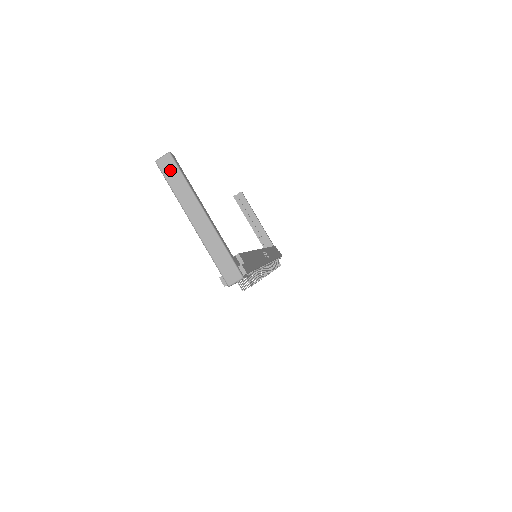
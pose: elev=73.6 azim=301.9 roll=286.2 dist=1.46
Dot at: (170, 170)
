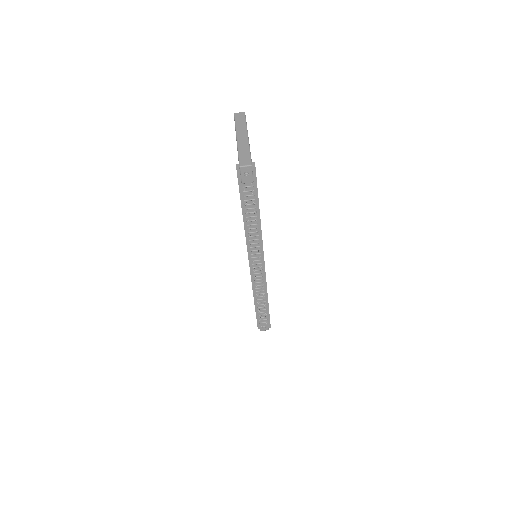
Dot at: (240, 117)
